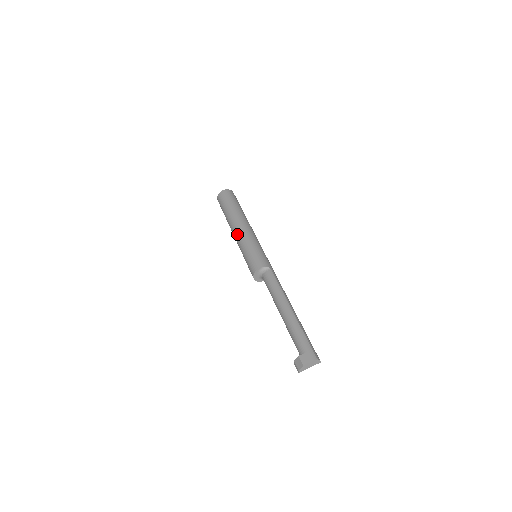
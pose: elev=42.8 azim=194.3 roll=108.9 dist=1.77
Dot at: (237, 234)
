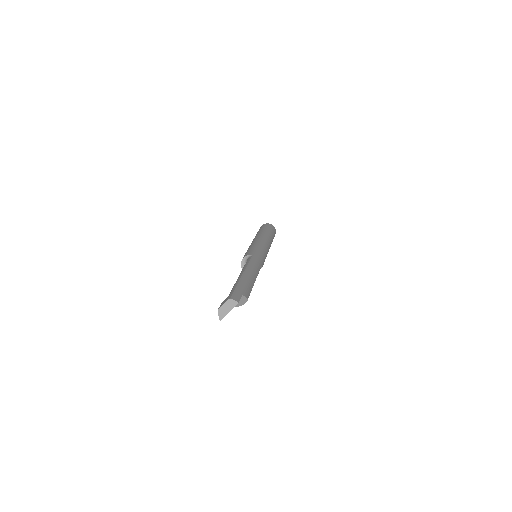
Dot at: occluded
